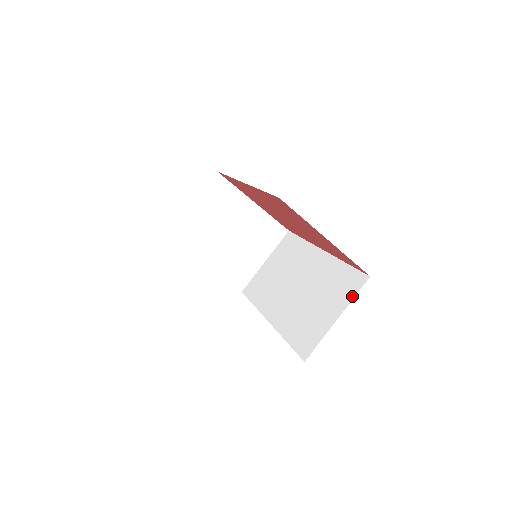
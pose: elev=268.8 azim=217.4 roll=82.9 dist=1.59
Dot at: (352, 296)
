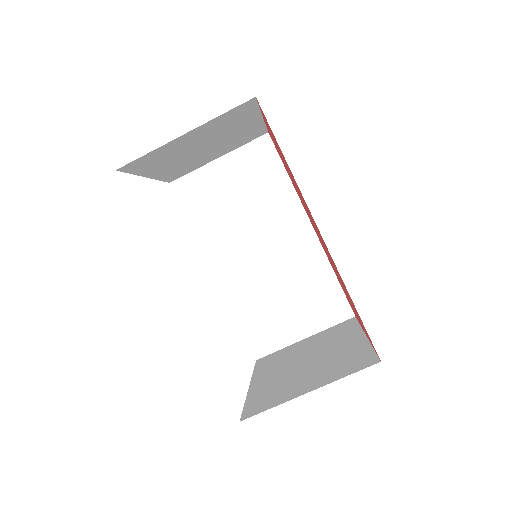
Dot at: (329, 325)
